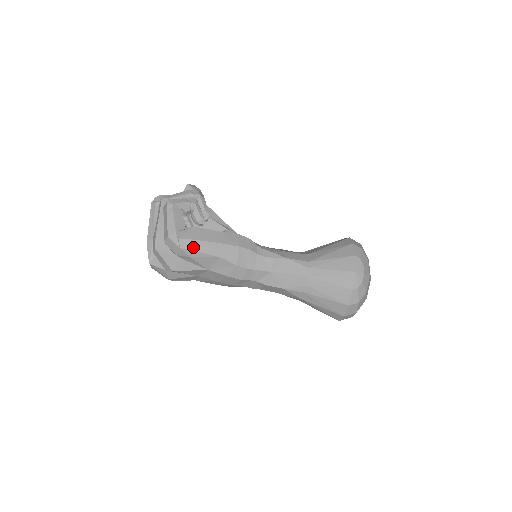
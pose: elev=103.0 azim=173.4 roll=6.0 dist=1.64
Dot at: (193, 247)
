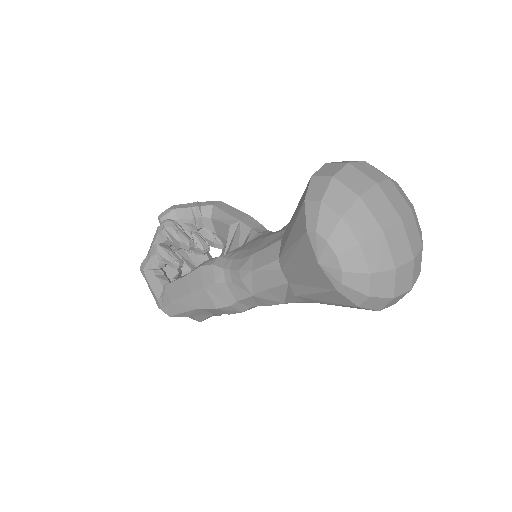
Dot at: (175, 311)
